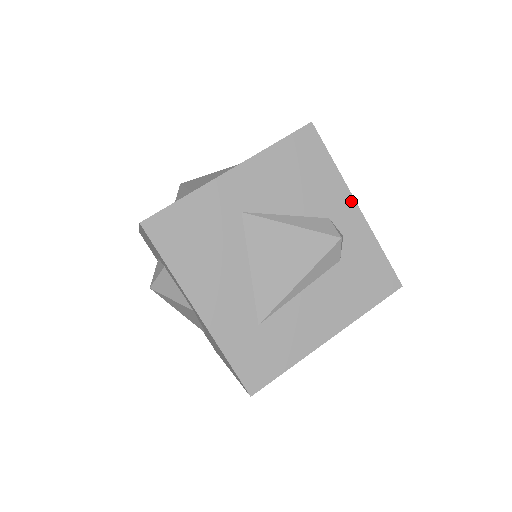
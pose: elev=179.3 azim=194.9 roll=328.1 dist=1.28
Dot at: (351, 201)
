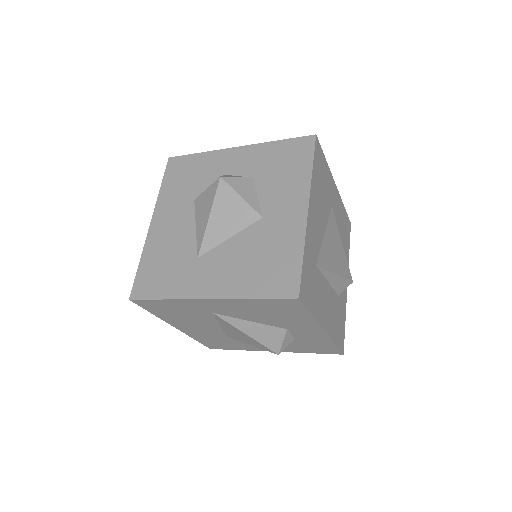
Dot at: occluded
